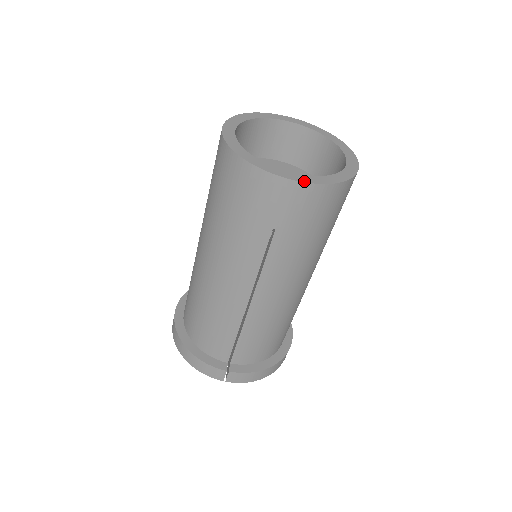
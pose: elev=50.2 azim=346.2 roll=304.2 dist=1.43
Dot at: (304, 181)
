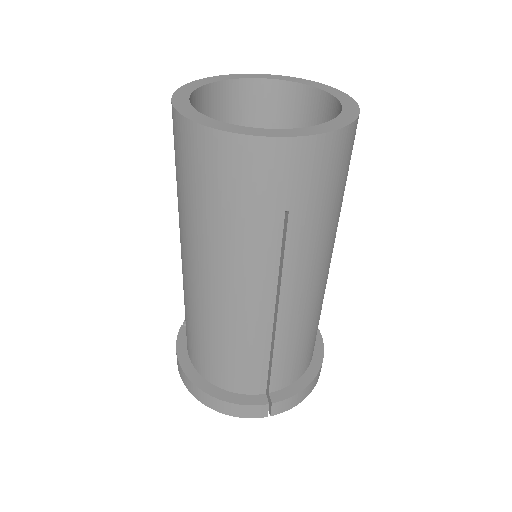
Dot at: (311, 134)
